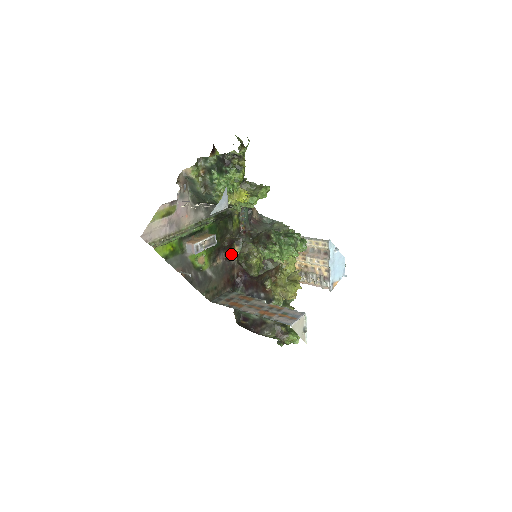
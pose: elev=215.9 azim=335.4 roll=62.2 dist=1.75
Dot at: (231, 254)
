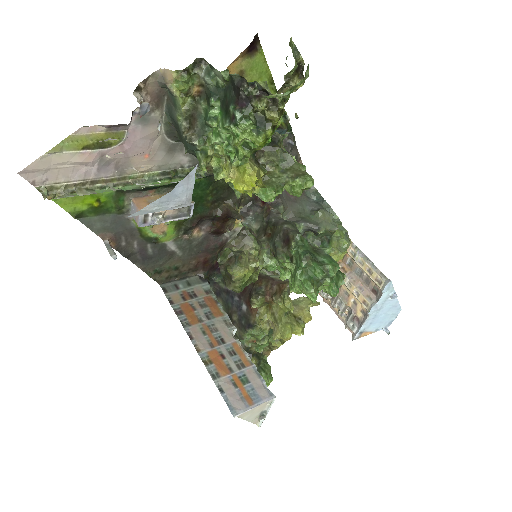
Dot at: (224, 229)
